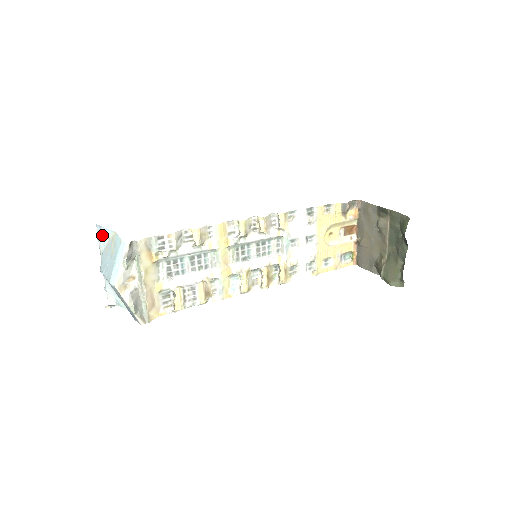
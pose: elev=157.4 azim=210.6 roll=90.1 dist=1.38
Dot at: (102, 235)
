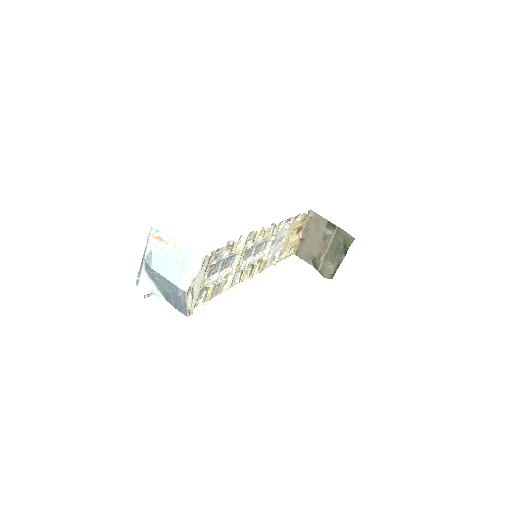
Dot at: (157, 238)
